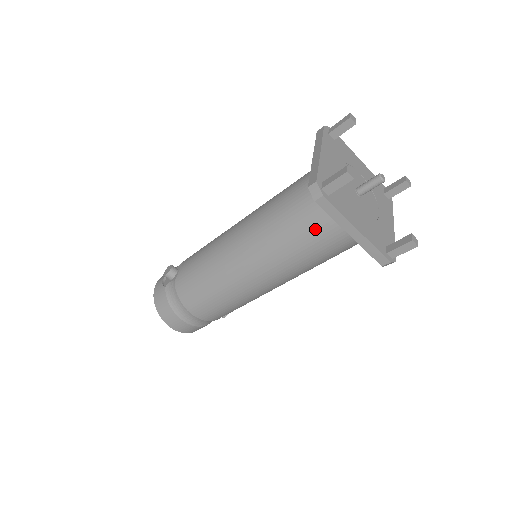
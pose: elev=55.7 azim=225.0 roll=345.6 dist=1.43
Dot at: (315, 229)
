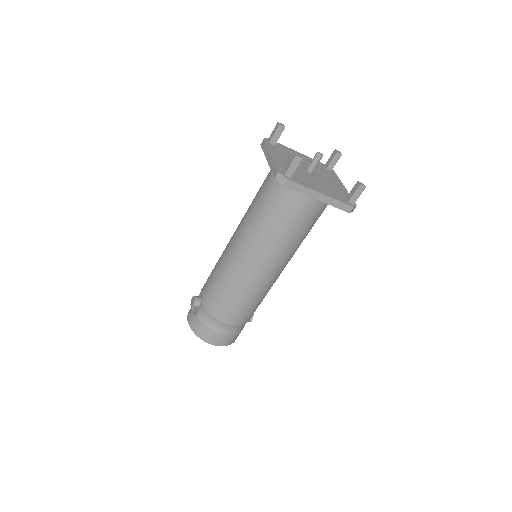
Dot at: (291, 209)
